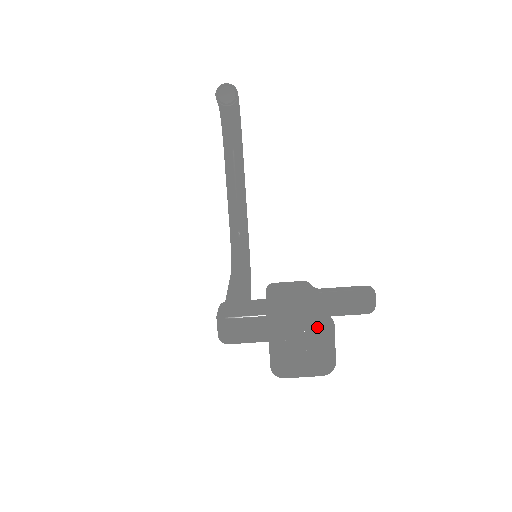
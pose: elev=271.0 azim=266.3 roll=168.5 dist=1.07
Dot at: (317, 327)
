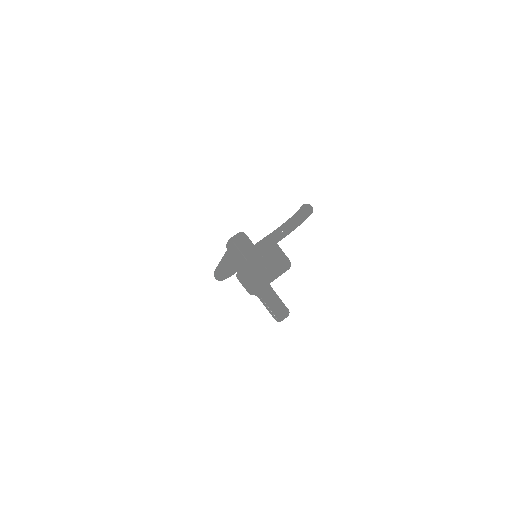
Dot at: (274, 272)
